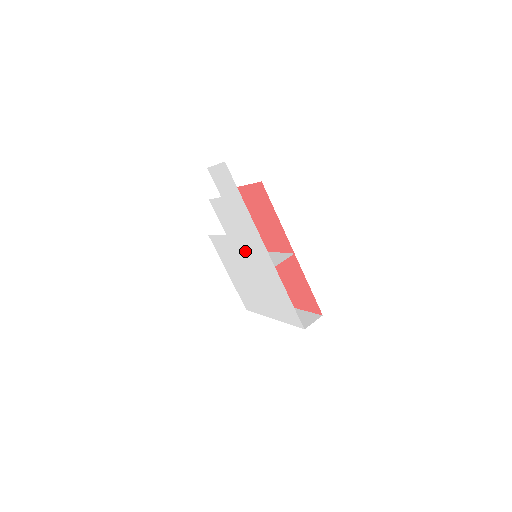
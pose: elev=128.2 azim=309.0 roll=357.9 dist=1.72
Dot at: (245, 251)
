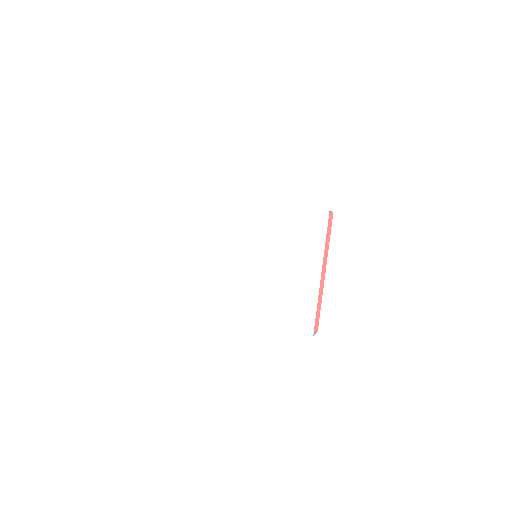
Dot at: (241, 247)
